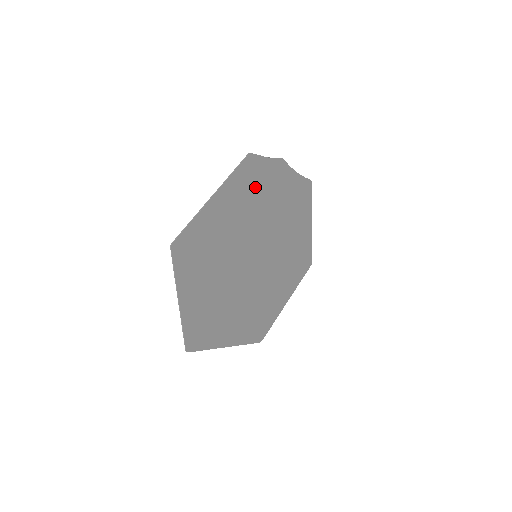
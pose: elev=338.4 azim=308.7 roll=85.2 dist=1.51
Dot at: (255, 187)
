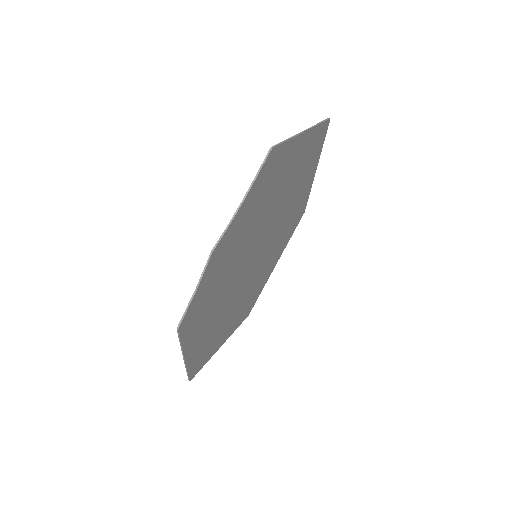
Dot at: (209, 296)
